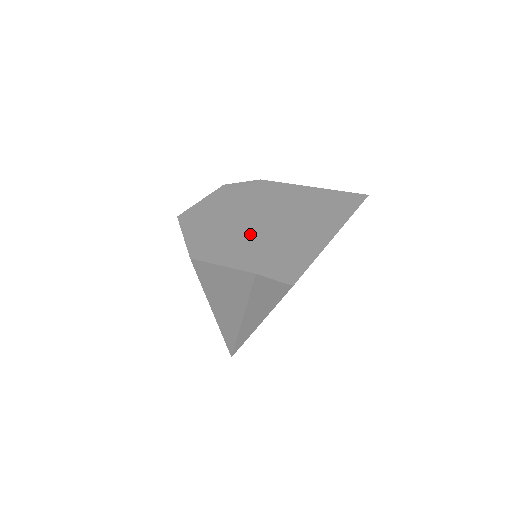
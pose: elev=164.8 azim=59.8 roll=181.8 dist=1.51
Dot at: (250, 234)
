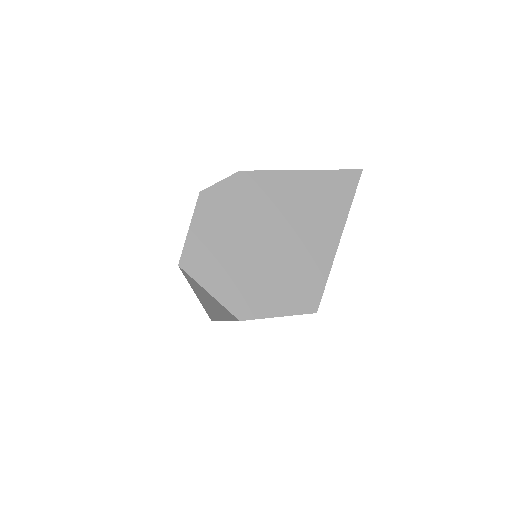
Dot at: (281, 264)
